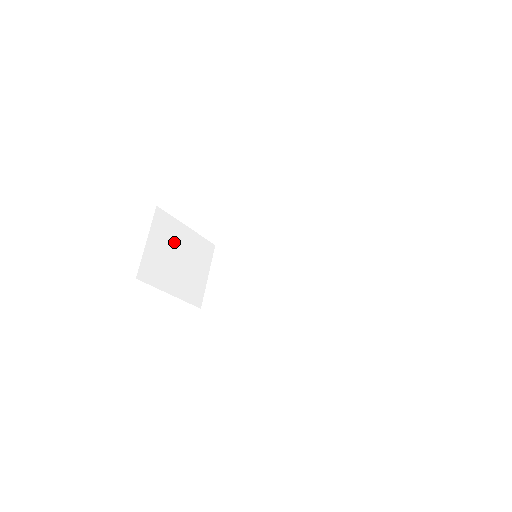
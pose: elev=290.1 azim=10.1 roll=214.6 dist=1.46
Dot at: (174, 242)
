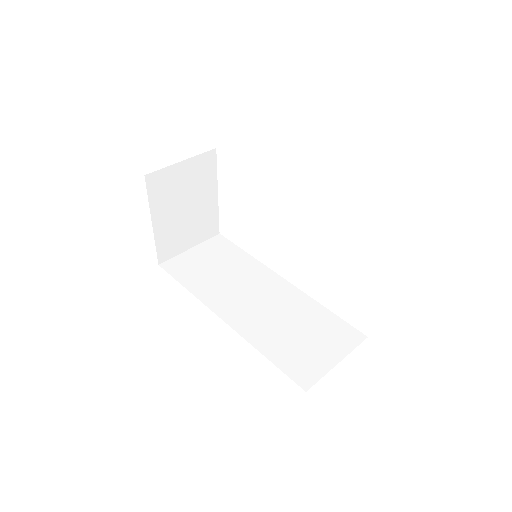
Dot at: (198, 190)
